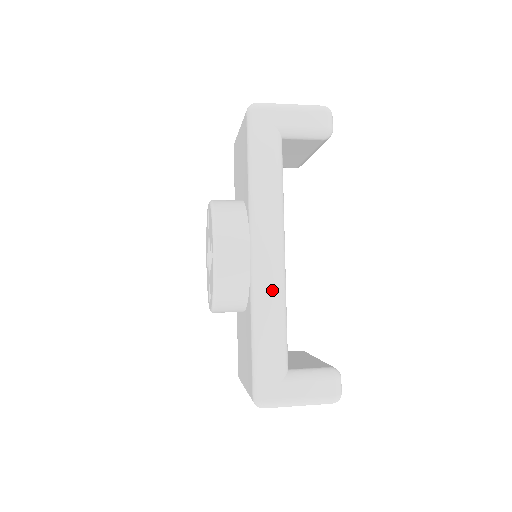
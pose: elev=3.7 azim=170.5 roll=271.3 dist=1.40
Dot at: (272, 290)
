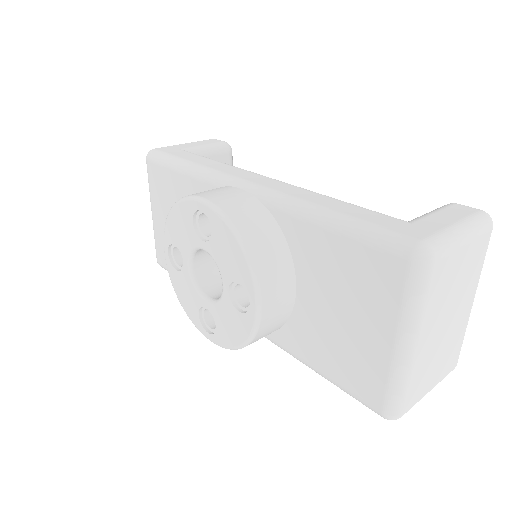
Dot at: (295, 190)
